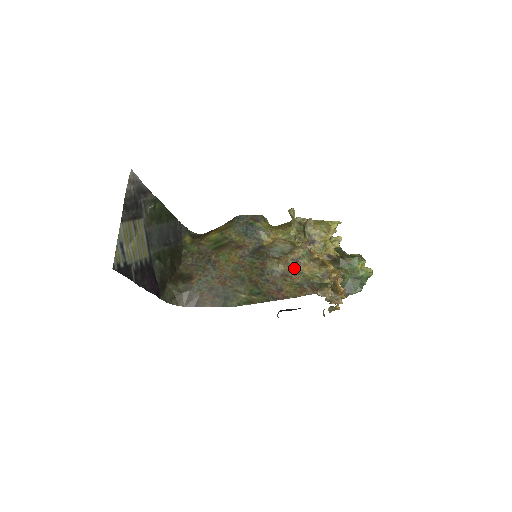
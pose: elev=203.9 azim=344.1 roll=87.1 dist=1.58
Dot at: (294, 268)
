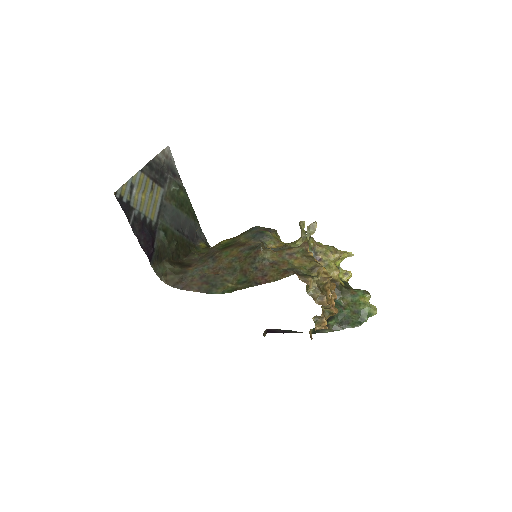
Dot at: (285, 259)
